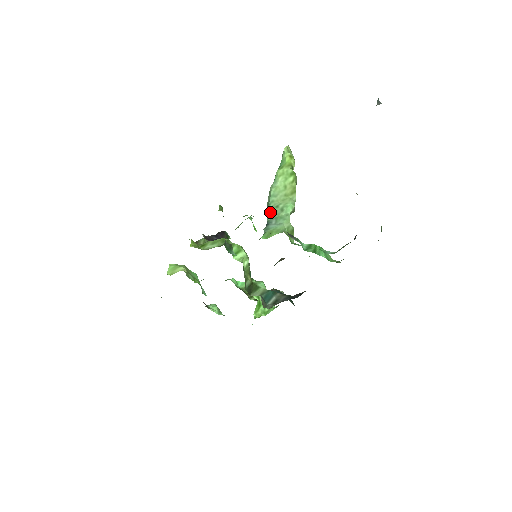
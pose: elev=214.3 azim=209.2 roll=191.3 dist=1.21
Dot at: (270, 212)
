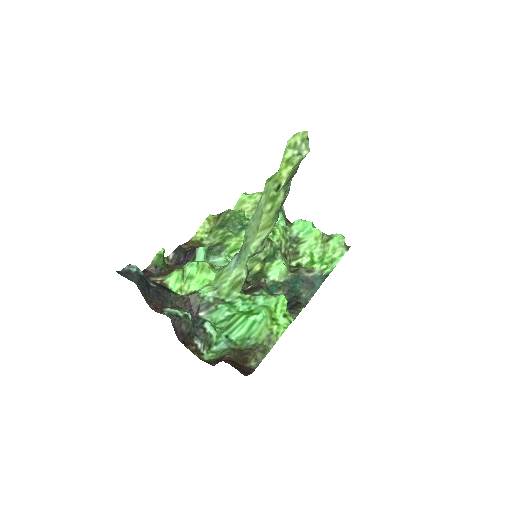
Dot at: occluded
